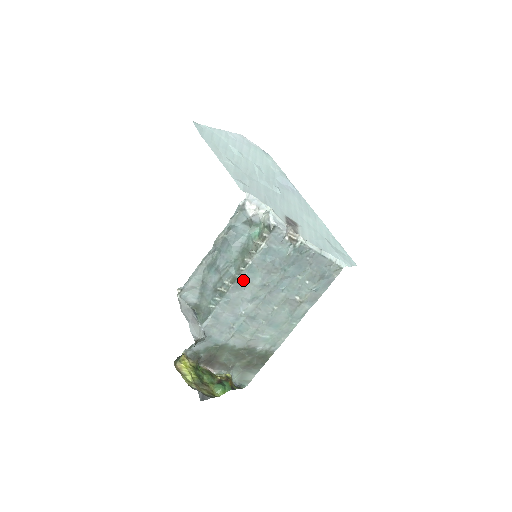
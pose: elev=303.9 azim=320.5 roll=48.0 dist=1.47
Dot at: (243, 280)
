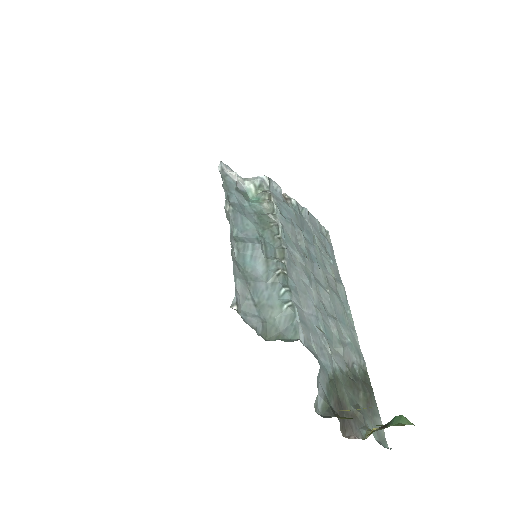
Dot at: (288, 252)
